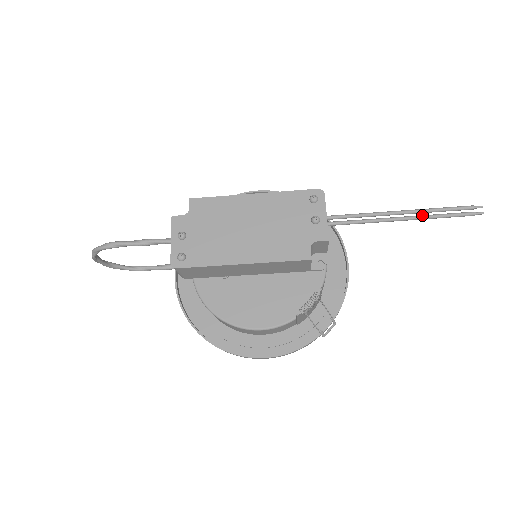
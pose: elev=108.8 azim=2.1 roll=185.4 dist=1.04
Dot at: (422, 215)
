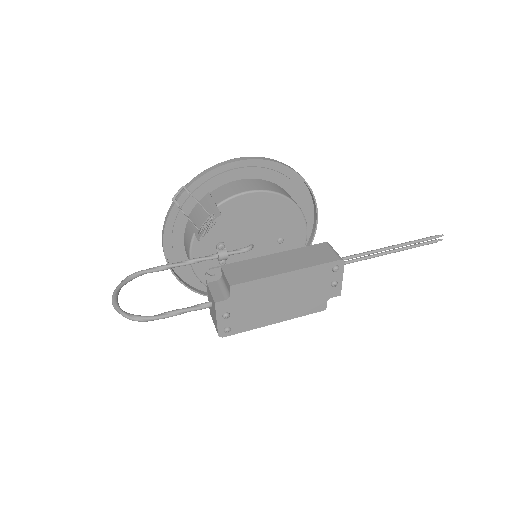
Dot at: (403, 249)
